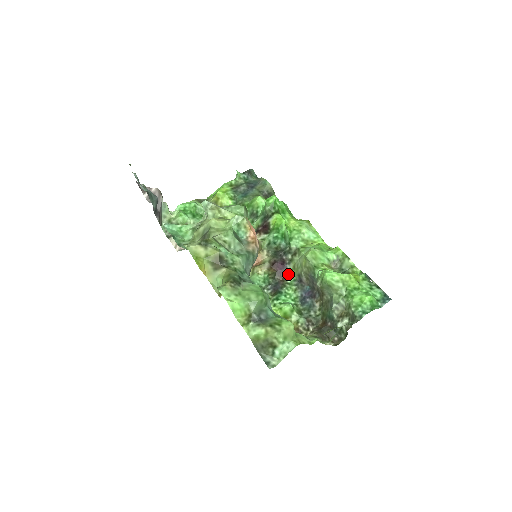
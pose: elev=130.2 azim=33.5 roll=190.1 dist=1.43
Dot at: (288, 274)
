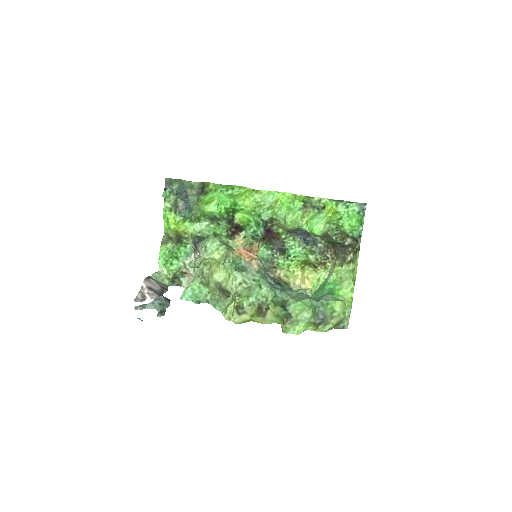
Dot at: (278, 233)
